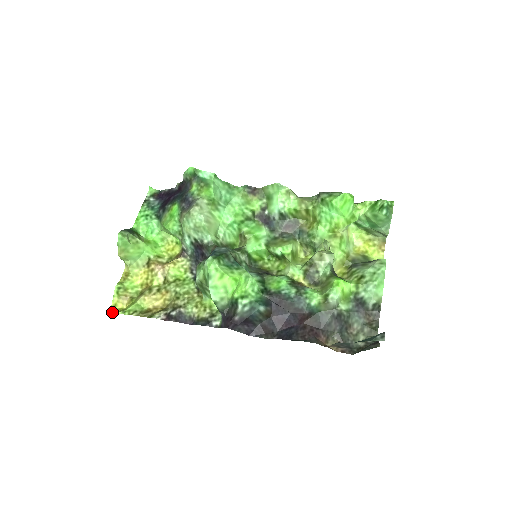
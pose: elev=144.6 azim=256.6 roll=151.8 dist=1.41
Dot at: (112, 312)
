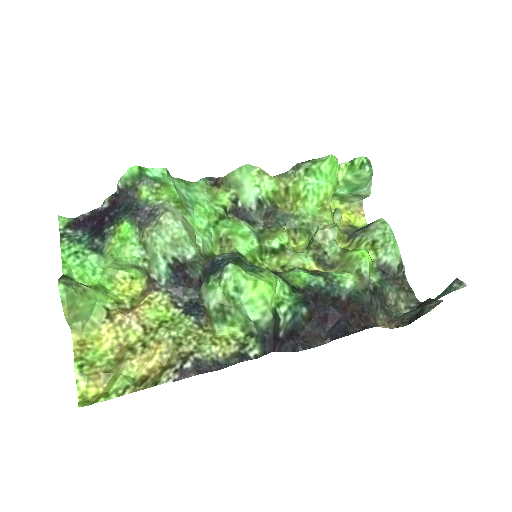
Dot at: (87, 405)
